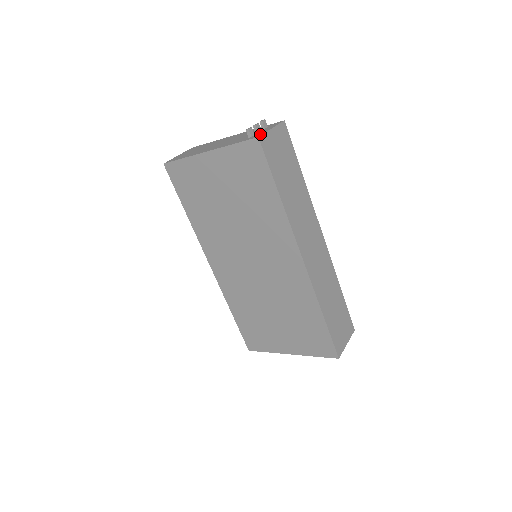
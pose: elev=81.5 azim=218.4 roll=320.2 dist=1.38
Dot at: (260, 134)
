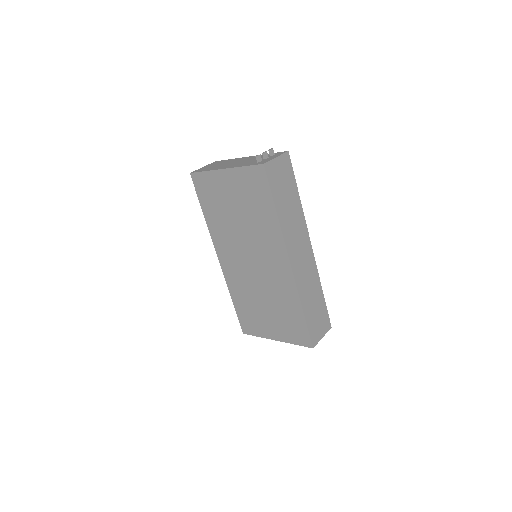
Dot at: (266, 161)
